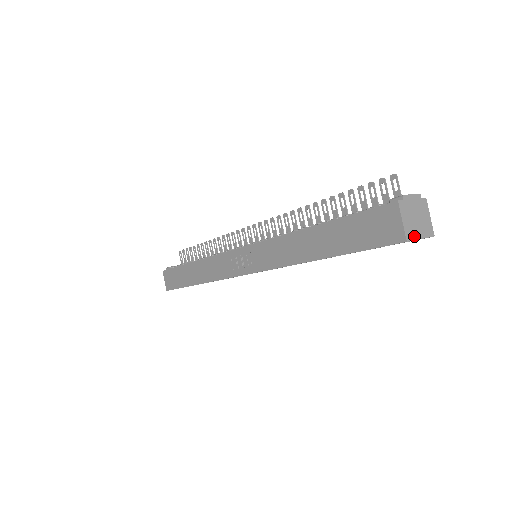
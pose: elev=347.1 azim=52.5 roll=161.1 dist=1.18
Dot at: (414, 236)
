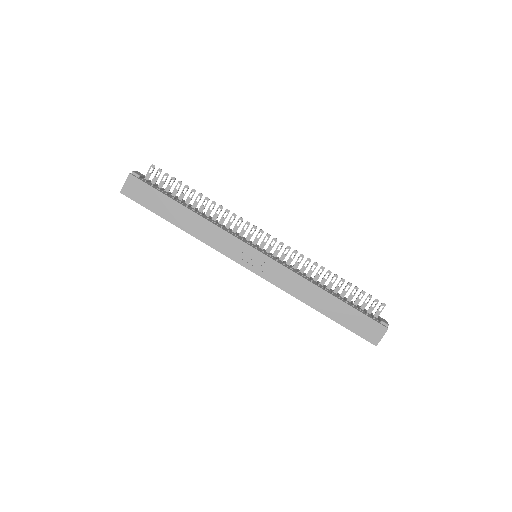
Dot at: occluded
